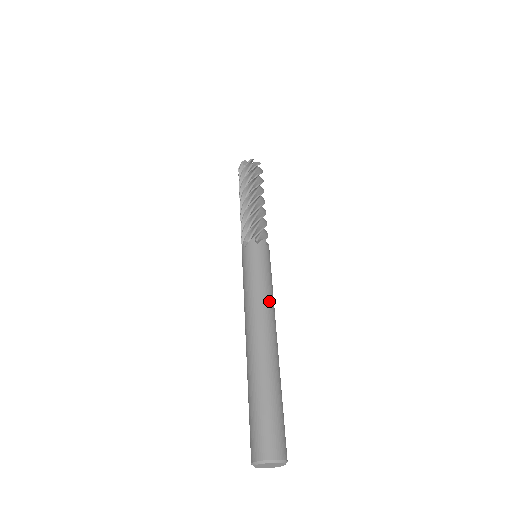
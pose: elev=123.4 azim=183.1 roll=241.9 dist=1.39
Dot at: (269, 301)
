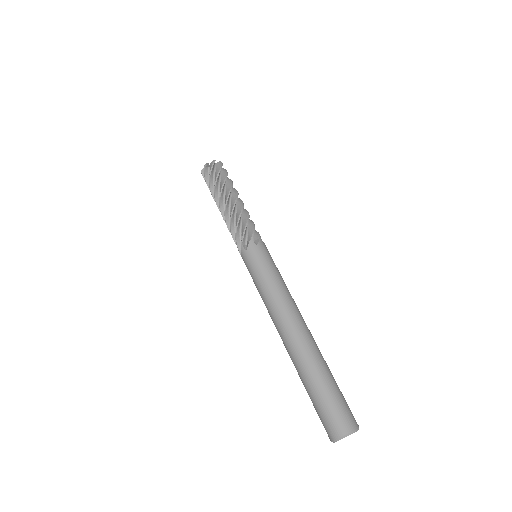
Dot at: (279, 299)
